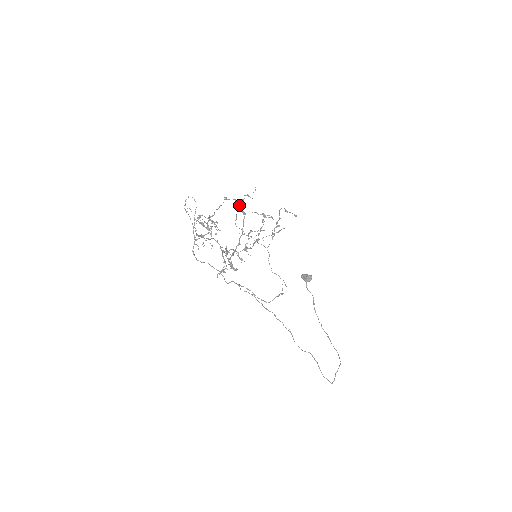
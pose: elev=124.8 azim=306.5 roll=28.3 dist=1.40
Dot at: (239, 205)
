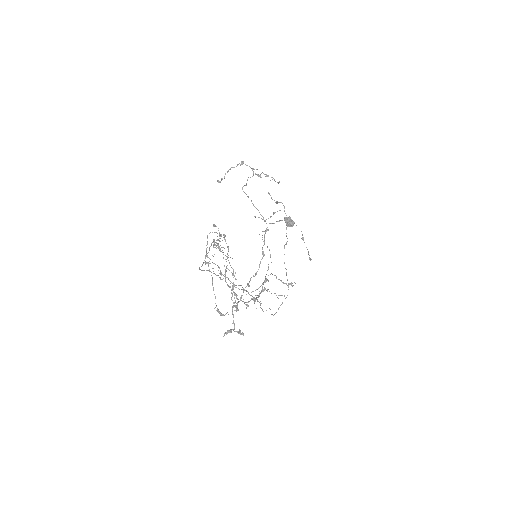
Dot at: occluded
